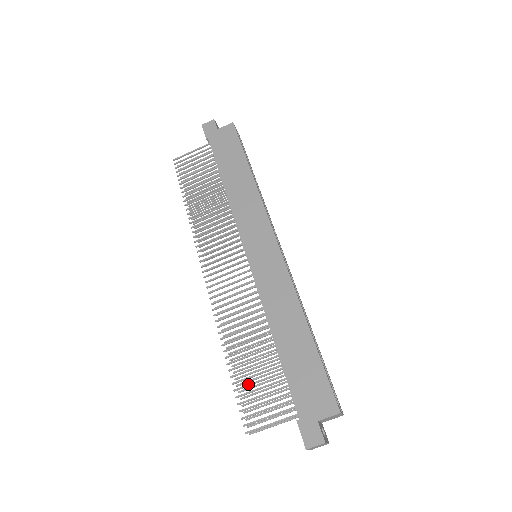
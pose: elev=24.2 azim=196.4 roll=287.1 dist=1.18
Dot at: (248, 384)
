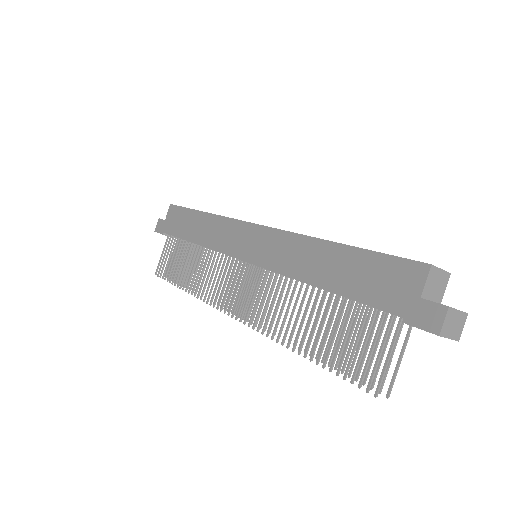
Dot at: (335, 350)
